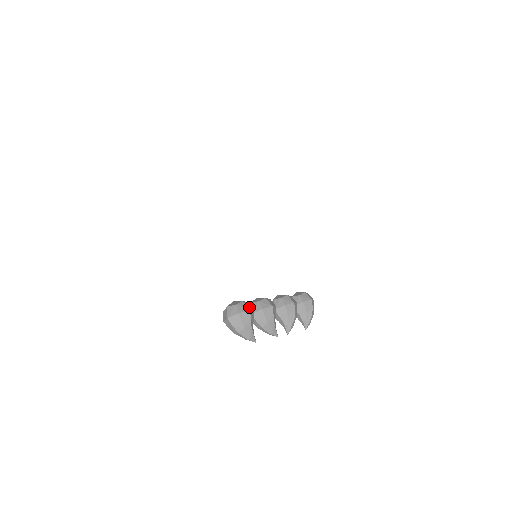
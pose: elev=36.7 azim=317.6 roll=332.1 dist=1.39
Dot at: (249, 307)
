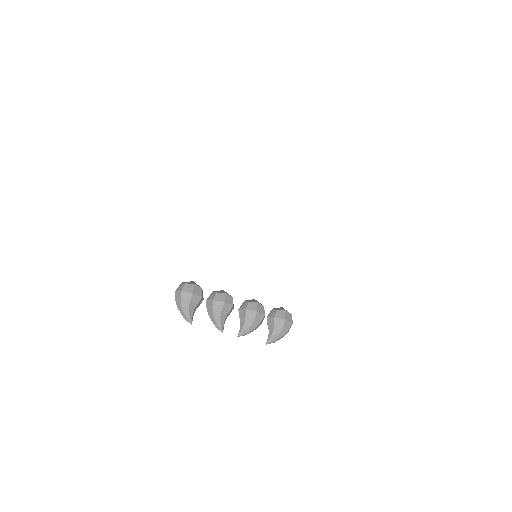
Dot at: (196, 291)
